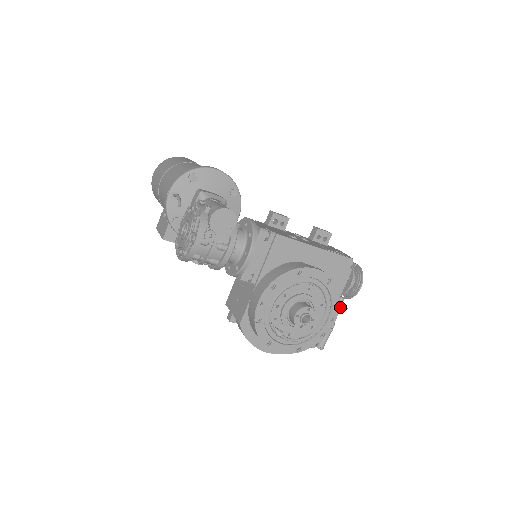
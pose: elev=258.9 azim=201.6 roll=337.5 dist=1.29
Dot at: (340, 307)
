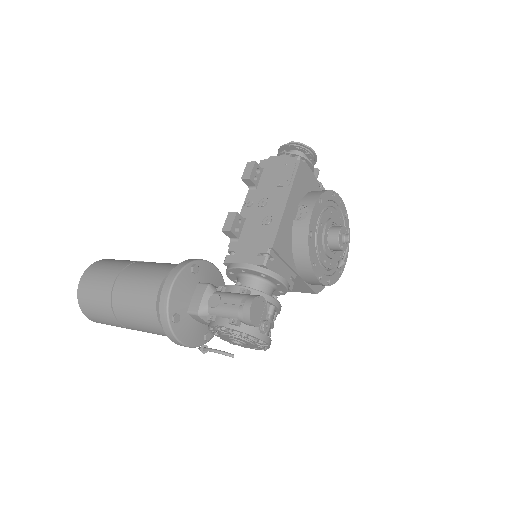
Dot at: (317, 177)
